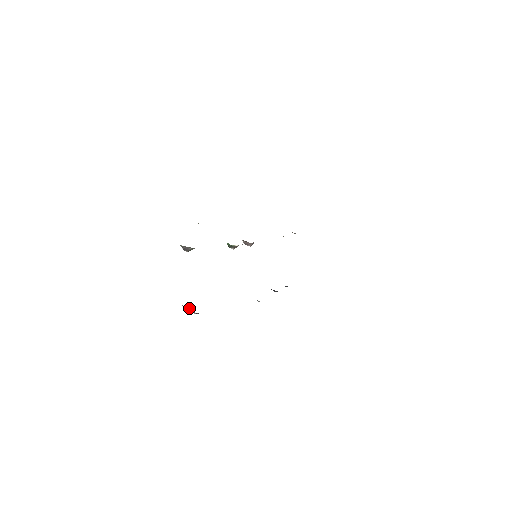
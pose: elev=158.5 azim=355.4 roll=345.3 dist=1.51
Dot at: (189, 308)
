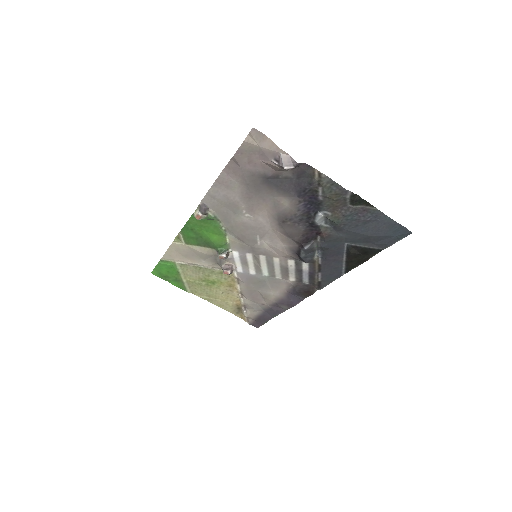
Dot at: (289, 157)
